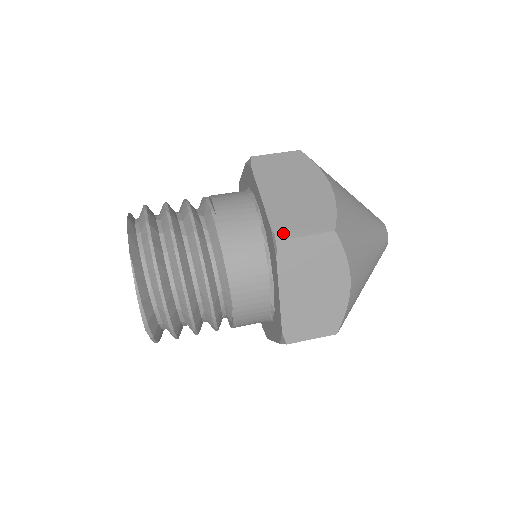
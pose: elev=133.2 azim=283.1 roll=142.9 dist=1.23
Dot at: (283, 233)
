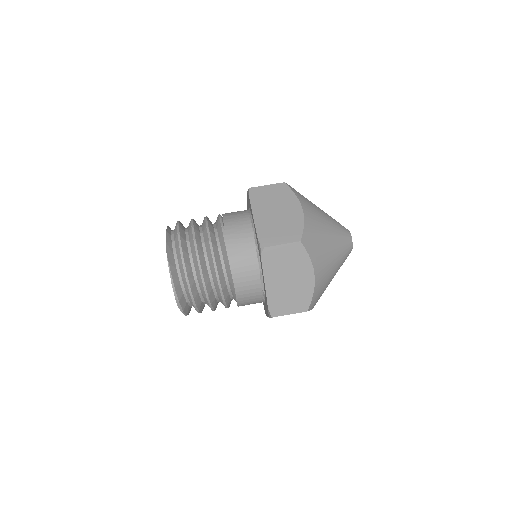
Dot at: (265, 243)
